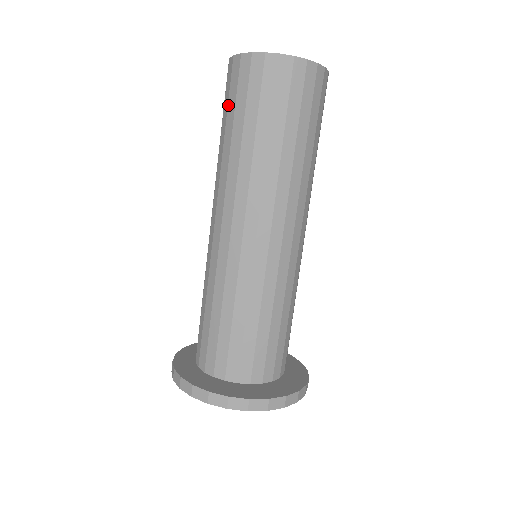
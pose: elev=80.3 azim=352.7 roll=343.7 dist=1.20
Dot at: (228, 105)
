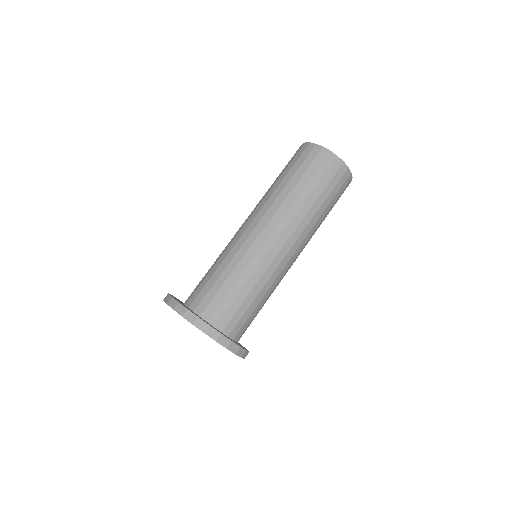
Dot at: occluded
